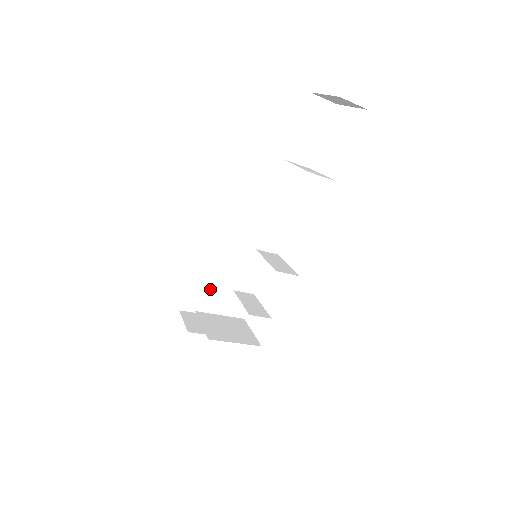
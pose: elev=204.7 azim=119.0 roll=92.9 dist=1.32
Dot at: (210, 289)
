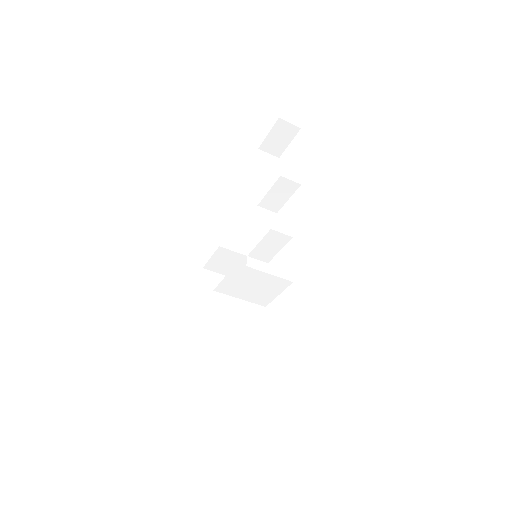
Dot at: (217, 338)
